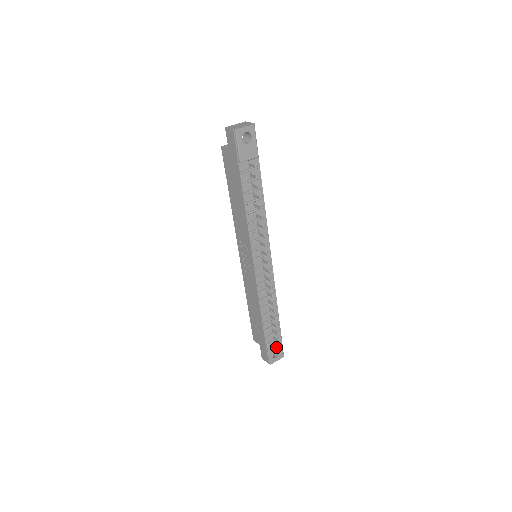
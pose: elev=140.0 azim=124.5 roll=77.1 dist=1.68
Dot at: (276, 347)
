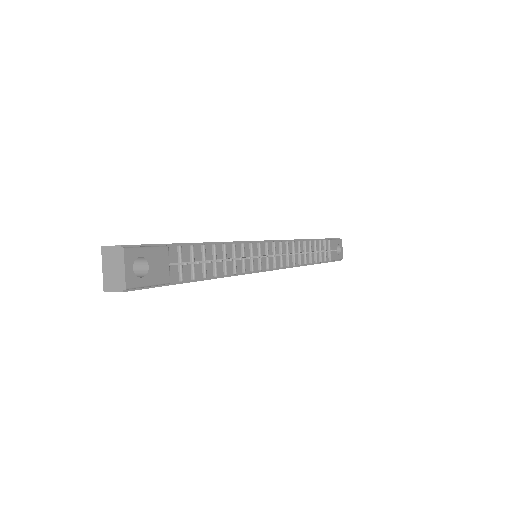
Dot at: (334, 249)
